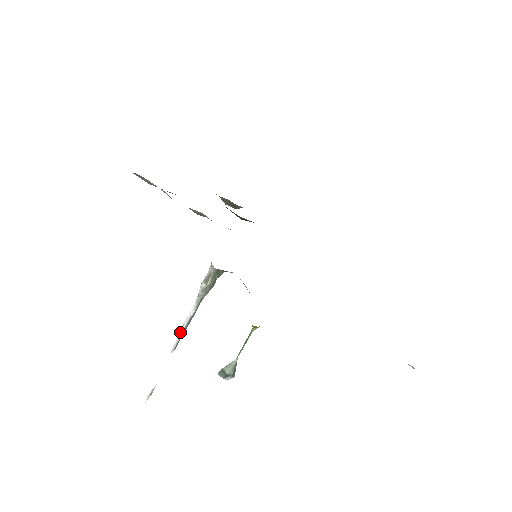
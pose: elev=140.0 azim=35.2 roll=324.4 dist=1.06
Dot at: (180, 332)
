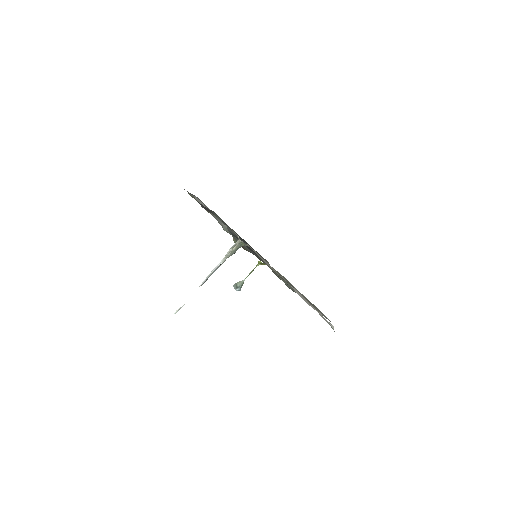
Dot at: (208, 275)
